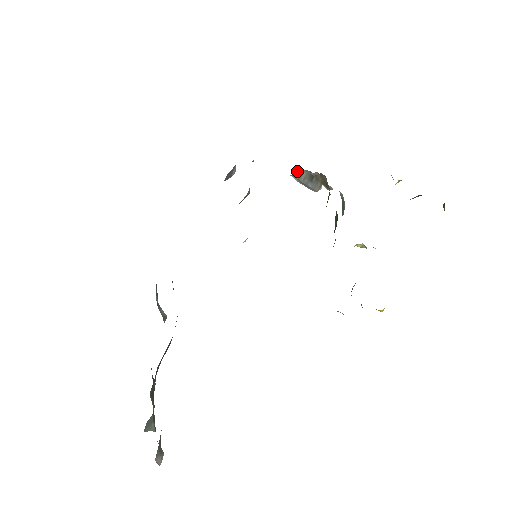
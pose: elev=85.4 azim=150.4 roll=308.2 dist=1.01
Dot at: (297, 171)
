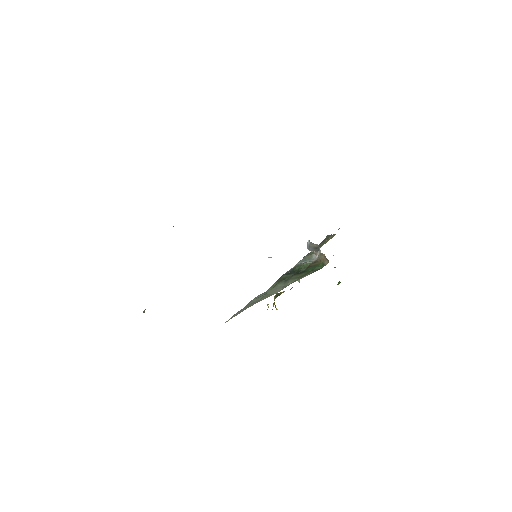
Dot at: (315, 244)
